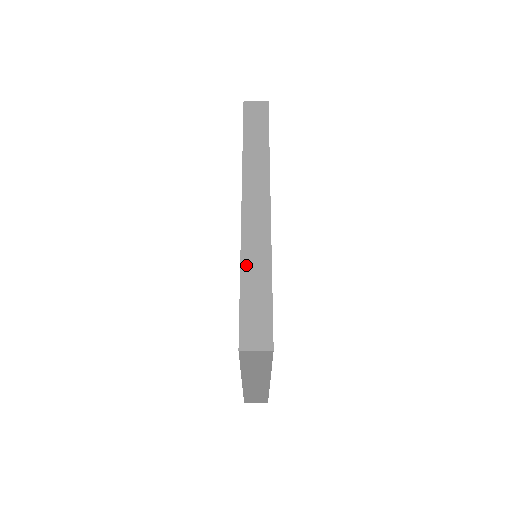
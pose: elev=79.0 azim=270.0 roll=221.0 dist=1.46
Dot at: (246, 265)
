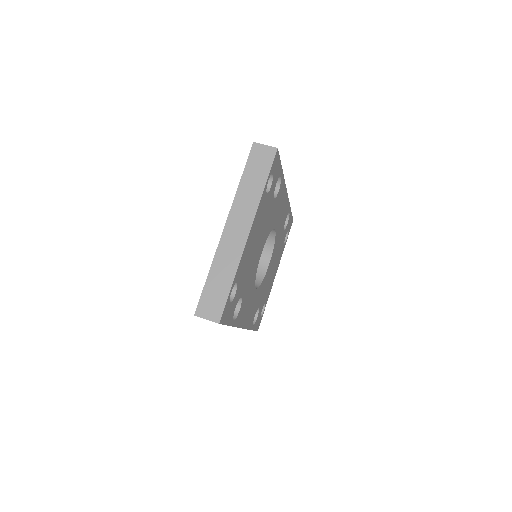
Dot at: occluded
